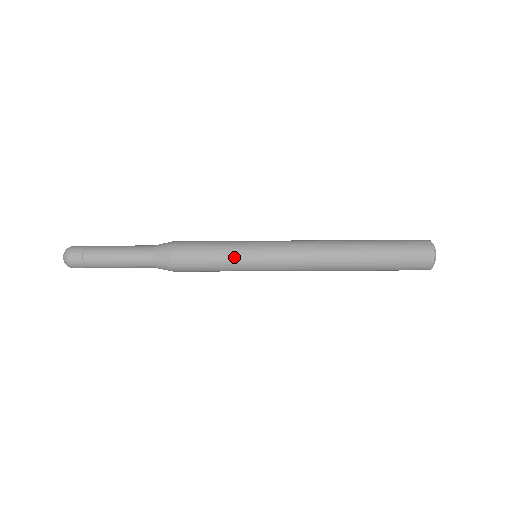
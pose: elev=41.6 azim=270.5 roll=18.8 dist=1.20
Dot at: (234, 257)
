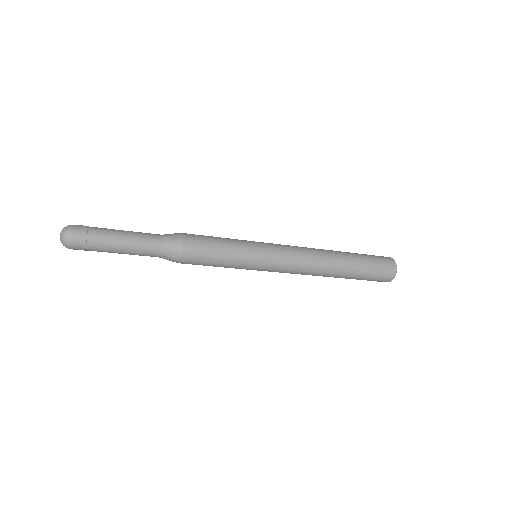
Dot at: (240, 264)
